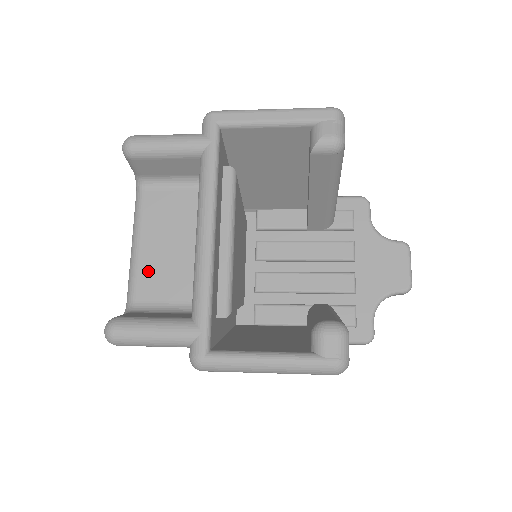
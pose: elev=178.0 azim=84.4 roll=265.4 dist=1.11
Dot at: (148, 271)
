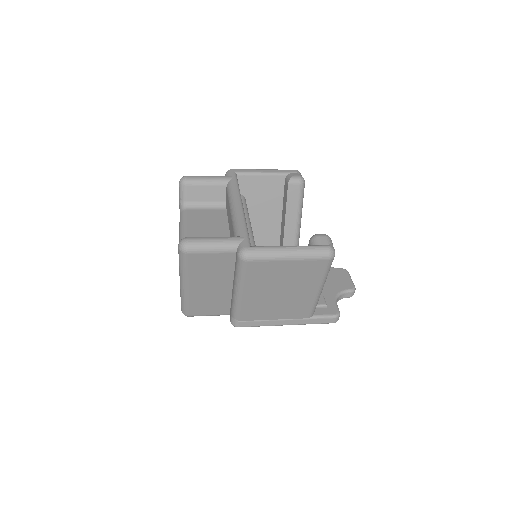
Dot at: occluded
